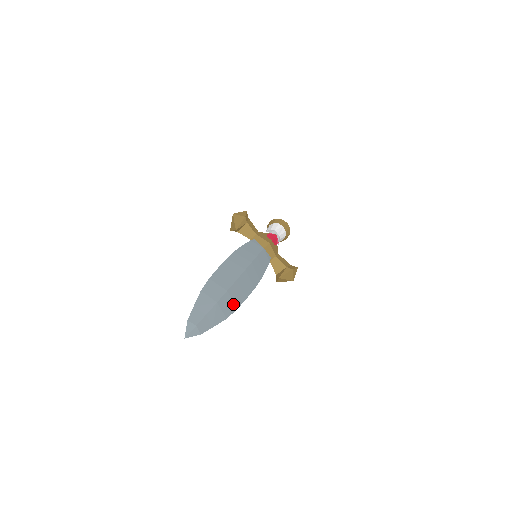
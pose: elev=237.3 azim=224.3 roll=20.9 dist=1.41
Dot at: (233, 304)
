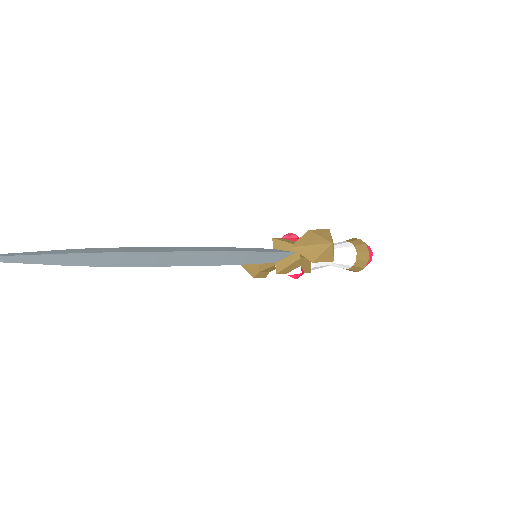
Dot at: (119, 251)
